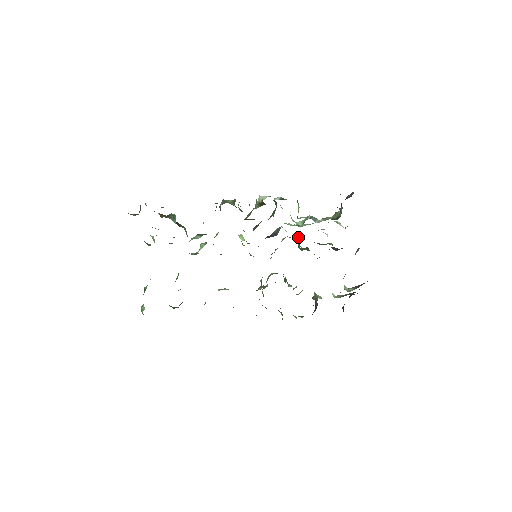
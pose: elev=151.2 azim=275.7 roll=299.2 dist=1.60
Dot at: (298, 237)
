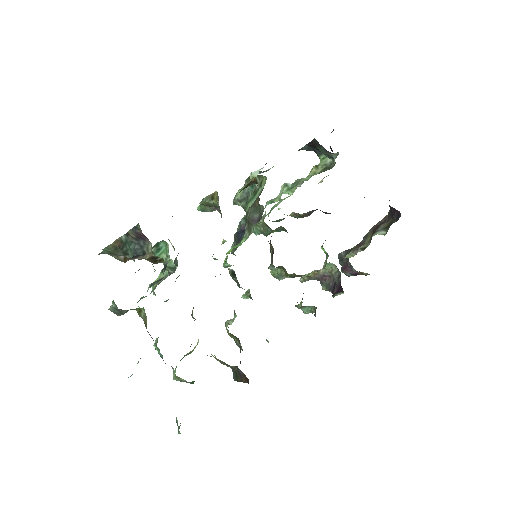
Dot at: occluded
